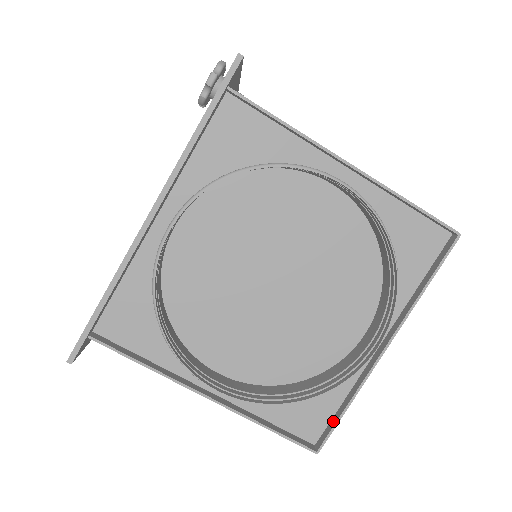
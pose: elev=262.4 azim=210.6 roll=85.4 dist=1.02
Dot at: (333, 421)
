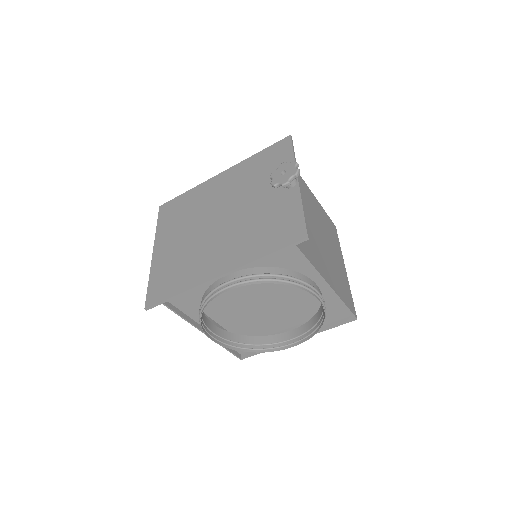
Dot at: occluded
